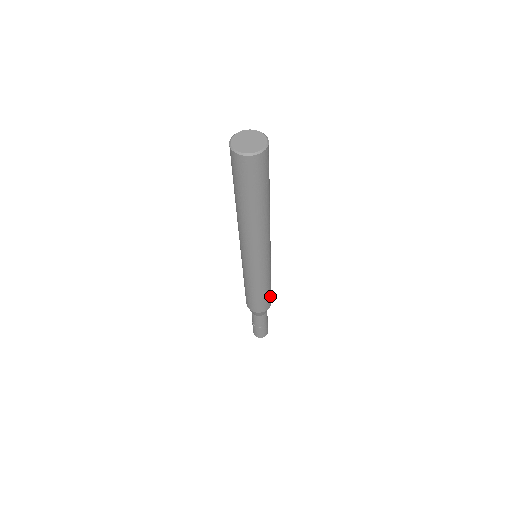
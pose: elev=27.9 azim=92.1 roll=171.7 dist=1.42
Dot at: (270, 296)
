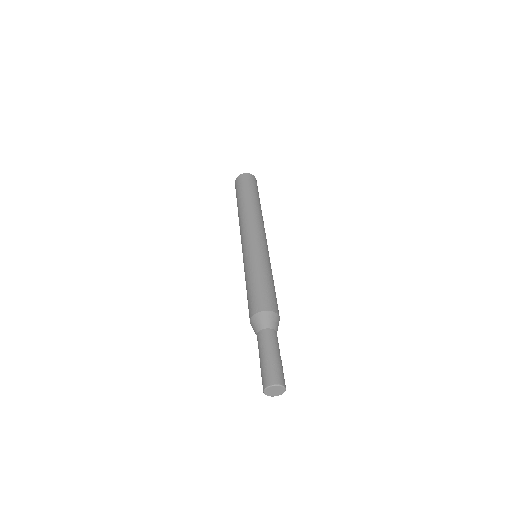
Dot at: (275, 298)
